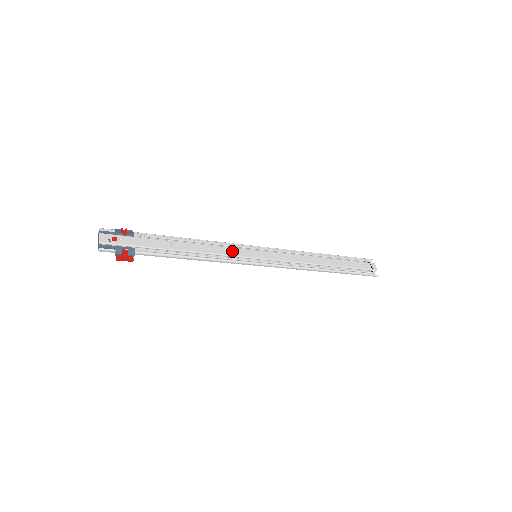
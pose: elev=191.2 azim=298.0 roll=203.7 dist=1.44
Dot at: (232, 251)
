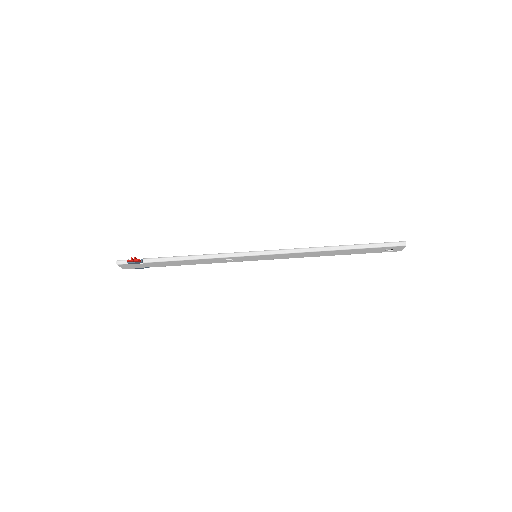
Dot at: occluded
